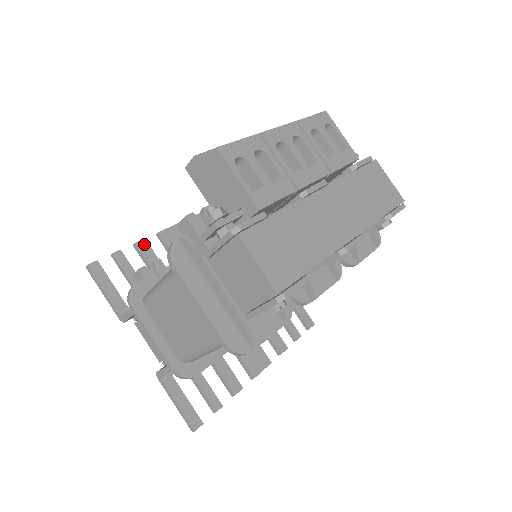
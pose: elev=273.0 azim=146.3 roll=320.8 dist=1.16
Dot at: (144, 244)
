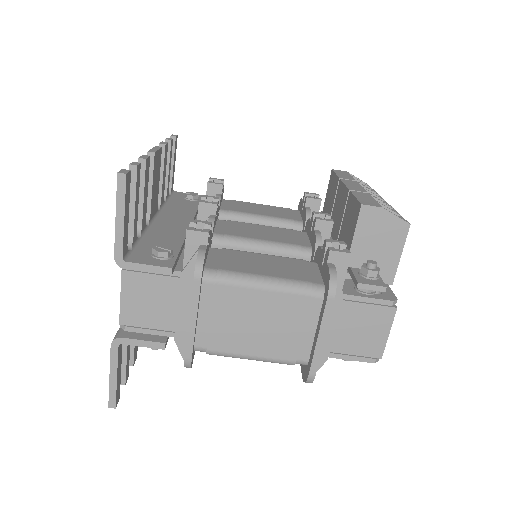
Dot at: (148, 163)
